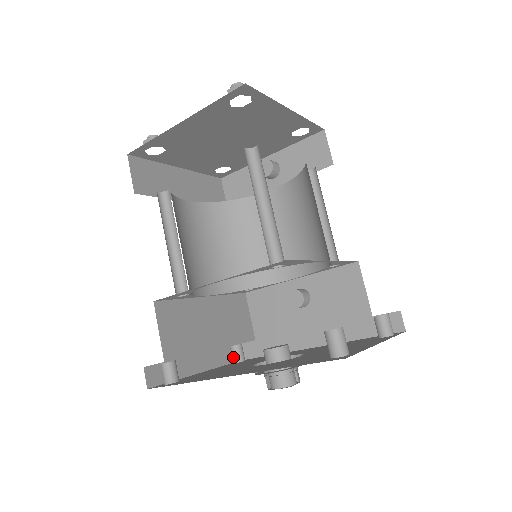
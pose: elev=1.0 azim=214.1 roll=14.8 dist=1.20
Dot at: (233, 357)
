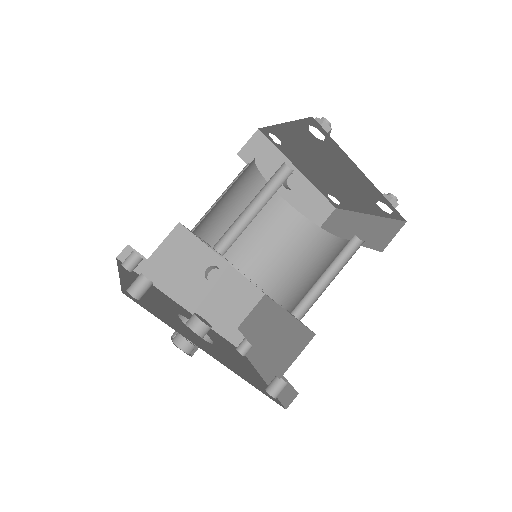
Dot at: (130, 264)
